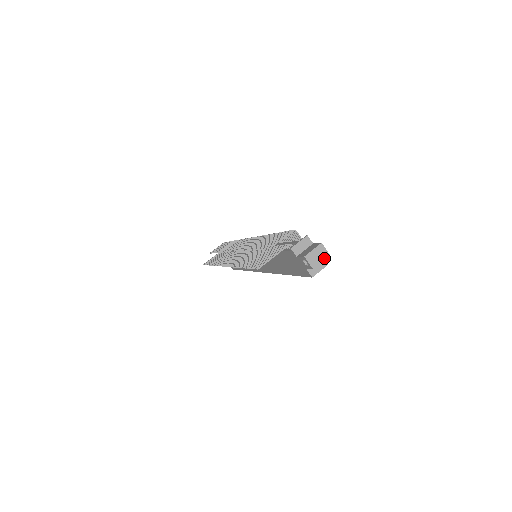
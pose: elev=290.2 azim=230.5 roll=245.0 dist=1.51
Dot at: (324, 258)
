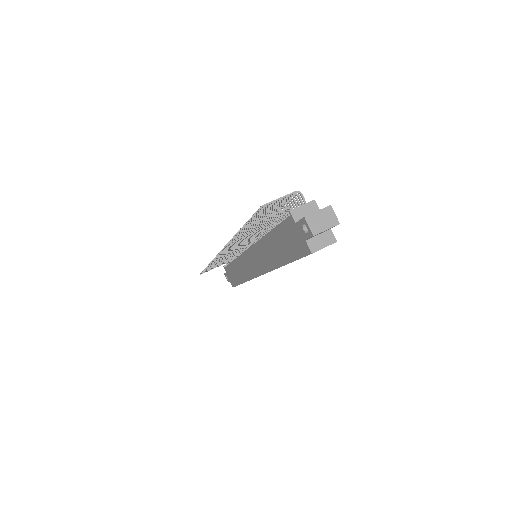
Dot at: (331, 225)
